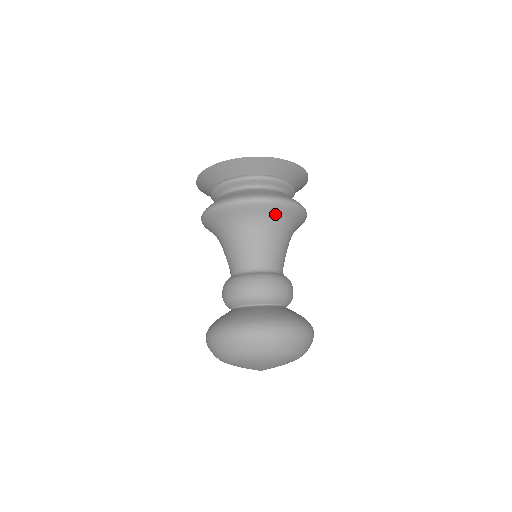
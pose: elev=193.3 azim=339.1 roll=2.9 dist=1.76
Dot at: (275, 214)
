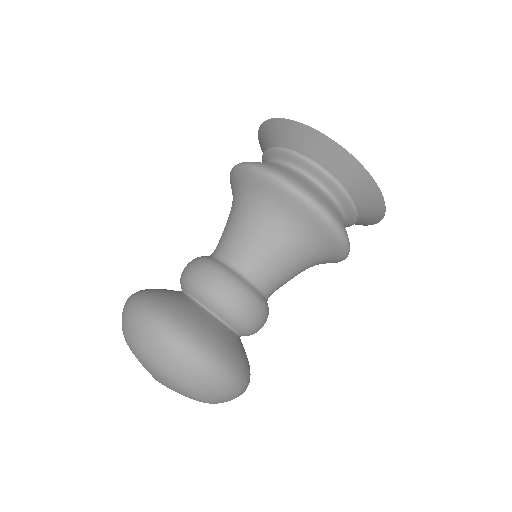
Dot at: (287, 207)
